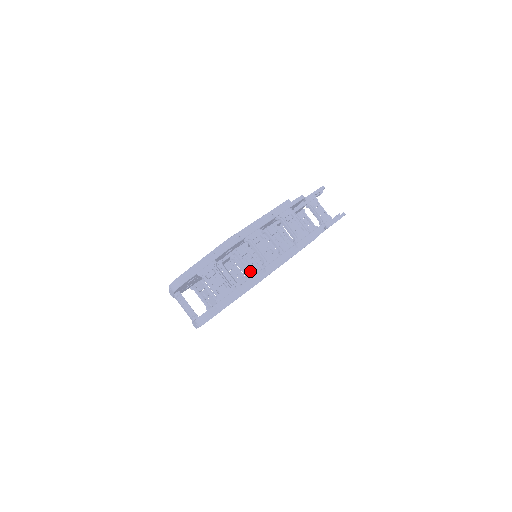
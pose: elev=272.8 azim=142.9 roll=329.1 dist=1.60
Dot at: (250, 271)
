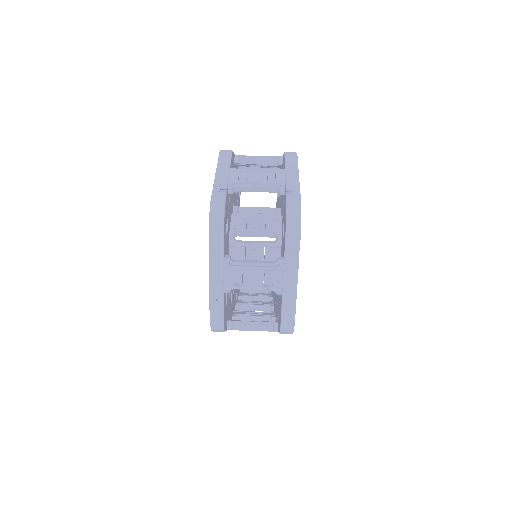
Dot at: (272, 208)
